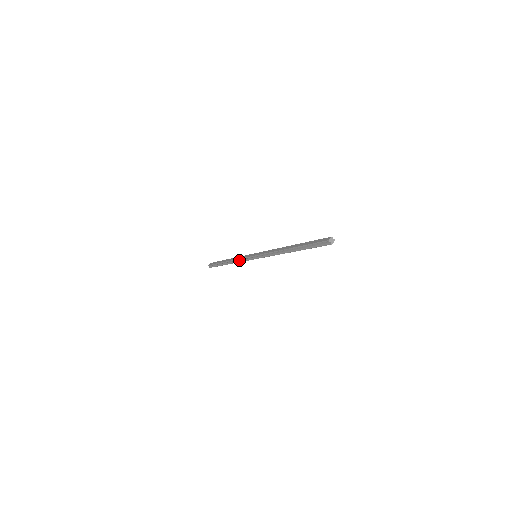
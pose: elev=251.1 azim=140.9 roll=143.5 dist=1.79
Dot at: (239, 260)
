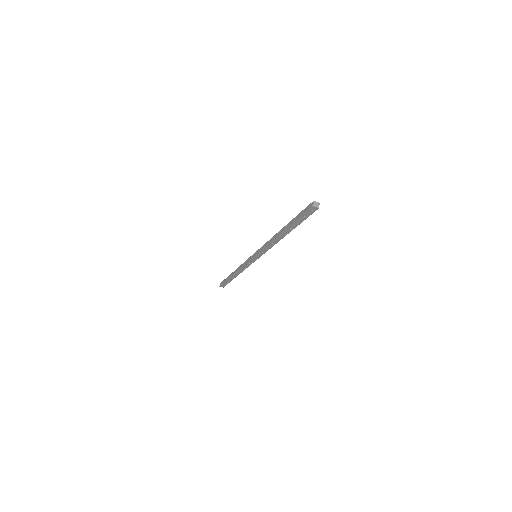
Dot at: occluded
